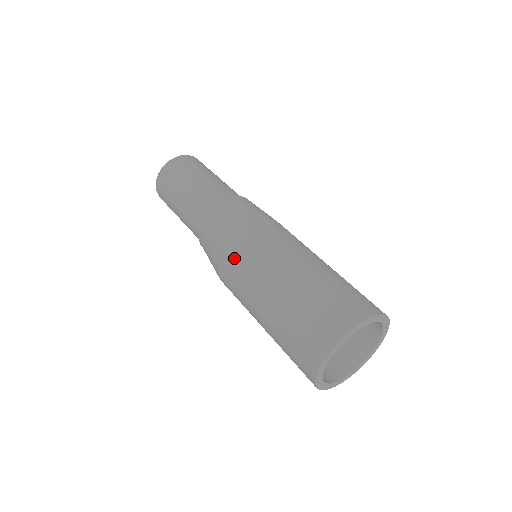
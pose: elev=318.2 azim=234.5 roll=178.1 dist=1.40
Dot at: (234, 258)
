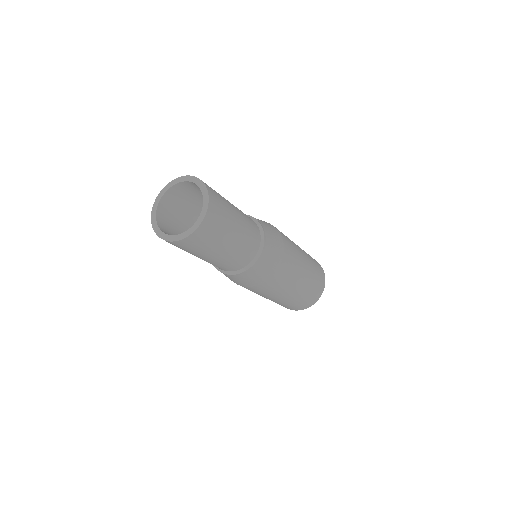
Dot at: (254, 290)
